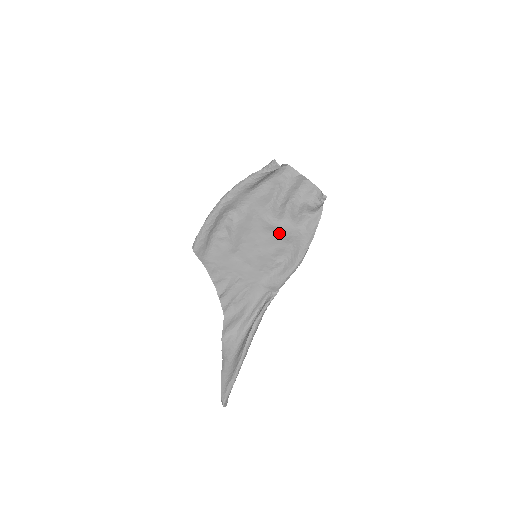
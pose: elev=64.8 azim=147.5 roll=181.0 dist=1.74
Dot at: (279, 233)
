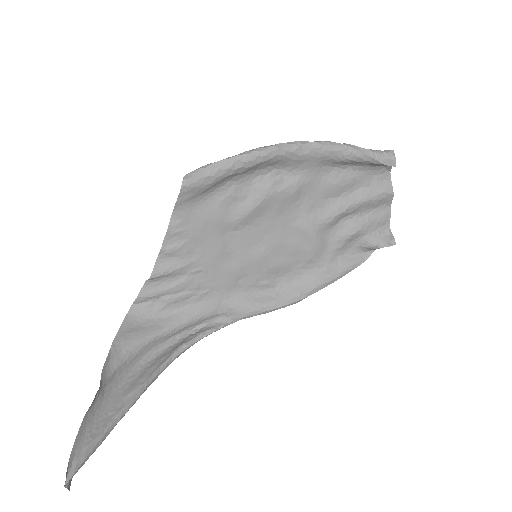
Dot at: (306, 246)
